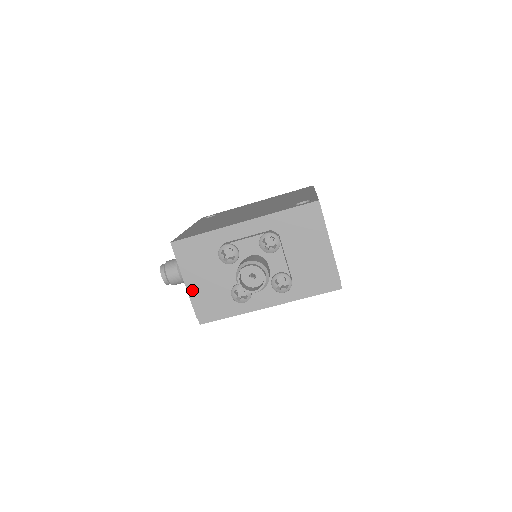
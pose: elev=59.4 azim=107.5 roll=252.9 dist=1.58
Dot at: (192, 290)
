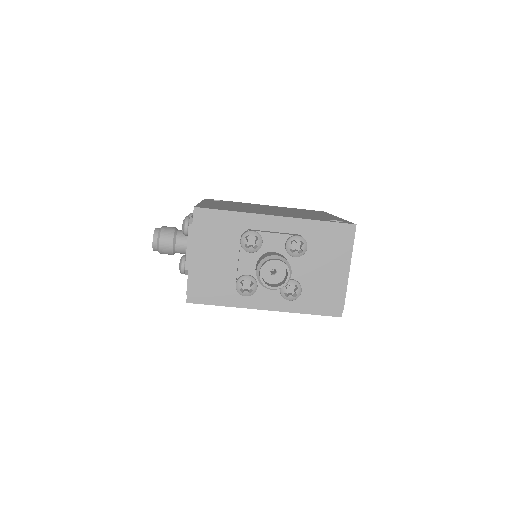
Dot at: (195, 264)
